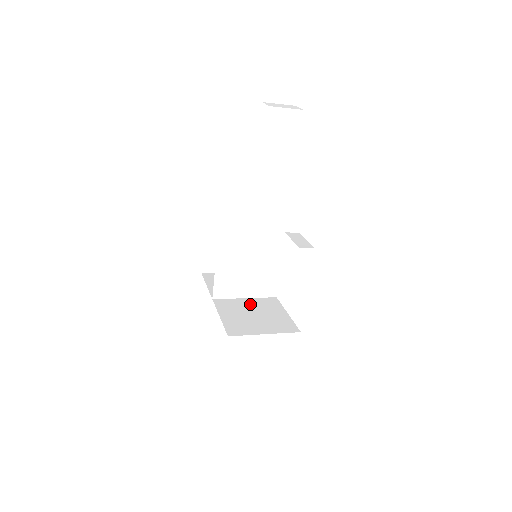
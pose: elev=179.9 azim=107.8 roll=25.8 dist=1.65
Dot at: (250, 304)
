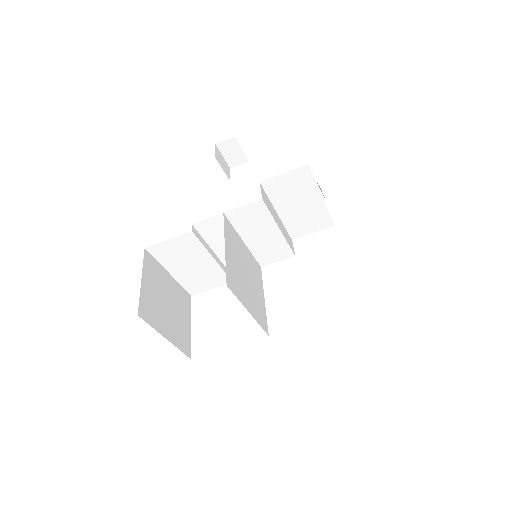
Dot at: occluded
